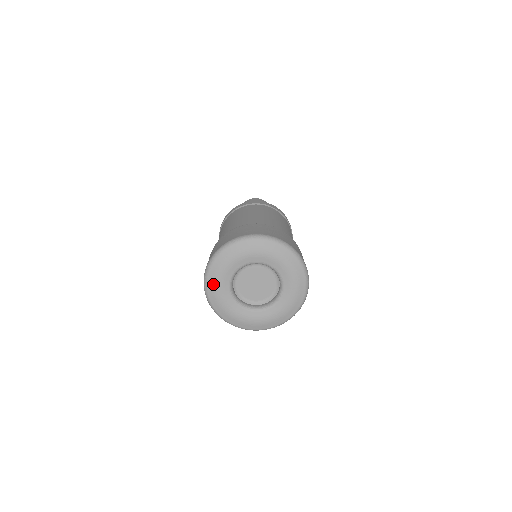
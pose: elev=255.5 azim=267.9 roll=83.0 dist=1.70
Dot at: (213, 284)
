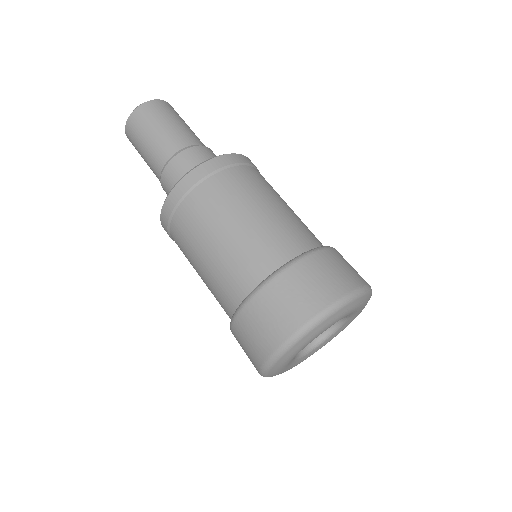
Dot at: occluded
